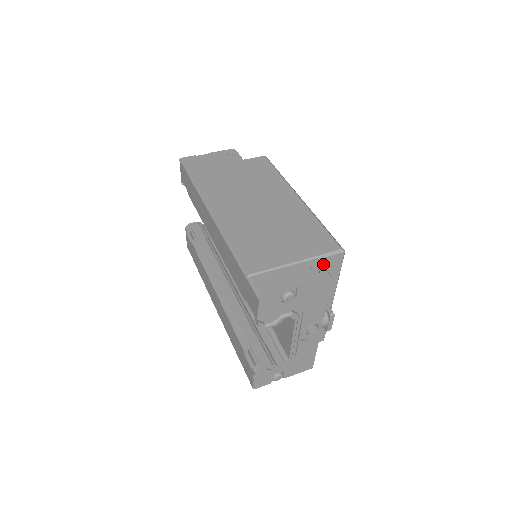
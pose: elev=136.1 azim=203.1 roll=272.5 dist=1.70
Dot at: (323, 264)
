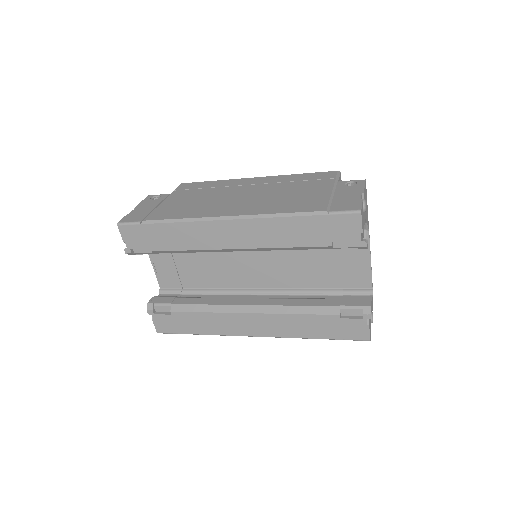
Dot at: occluded
